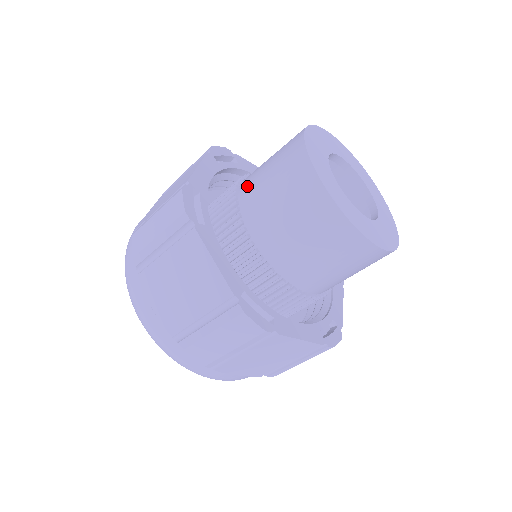
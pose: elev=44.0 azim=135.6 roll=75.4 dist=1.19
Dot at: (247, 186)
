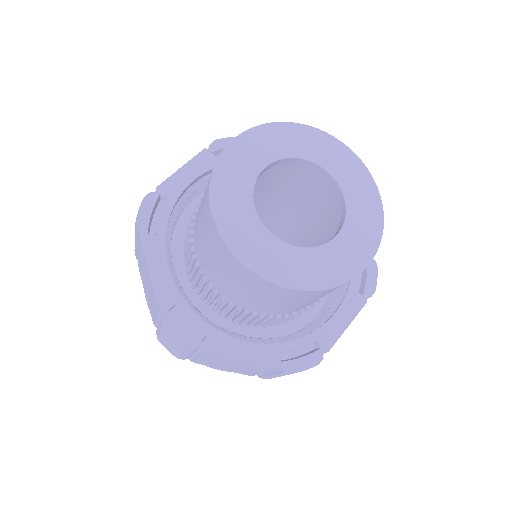
Dot at: occluded
